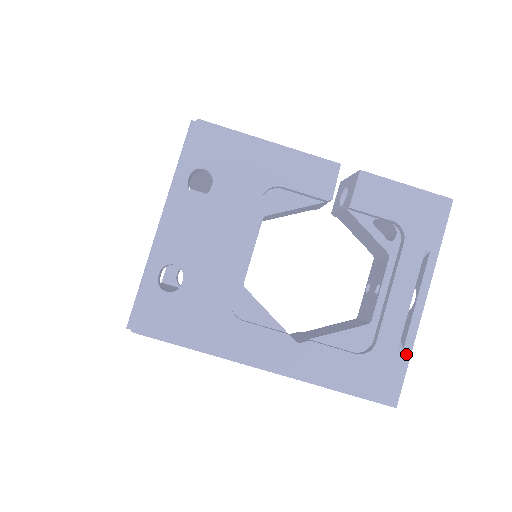
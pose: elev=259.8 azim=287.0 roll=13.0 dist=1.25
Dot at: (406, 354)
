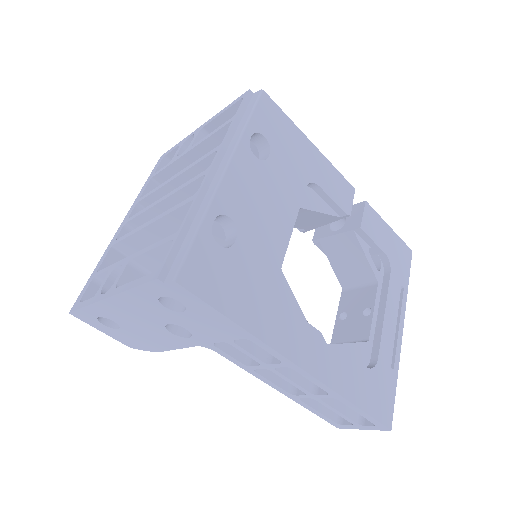
Dot at: (395, 376)
